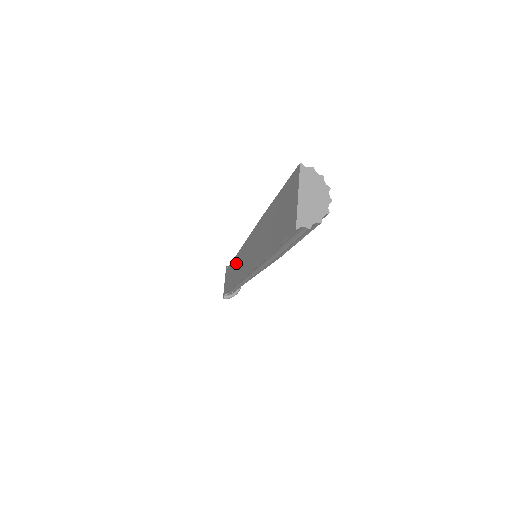
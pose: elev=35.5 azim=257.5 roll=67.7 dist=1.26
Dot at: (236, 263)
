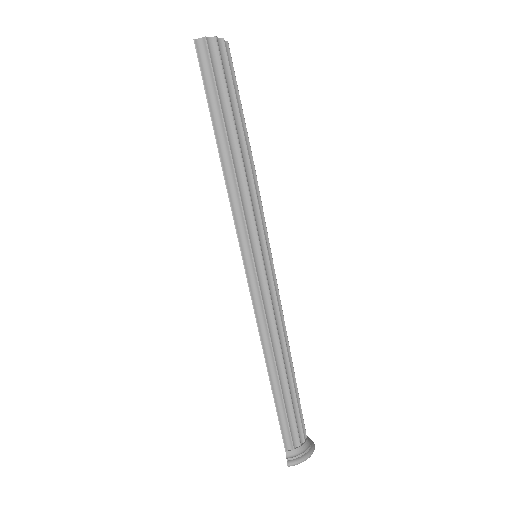
Dot at: occluded
